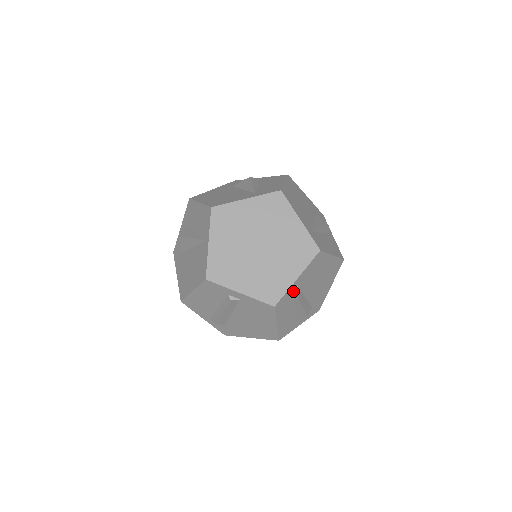
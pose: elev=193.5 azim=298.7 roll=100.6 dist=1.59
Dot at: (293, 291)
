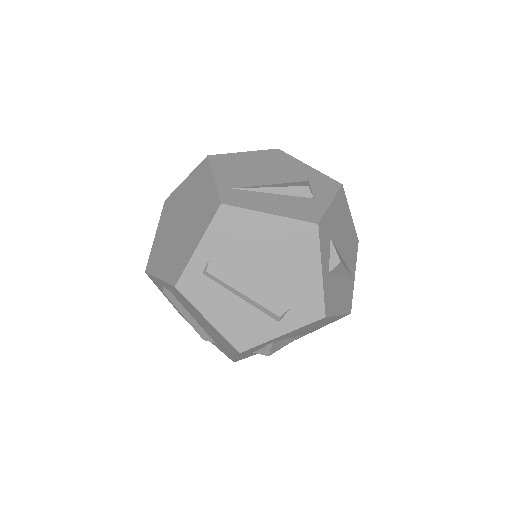
Dot at: (205, 267)
